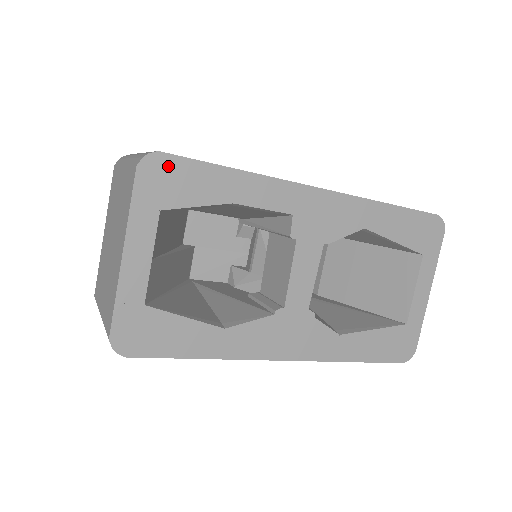
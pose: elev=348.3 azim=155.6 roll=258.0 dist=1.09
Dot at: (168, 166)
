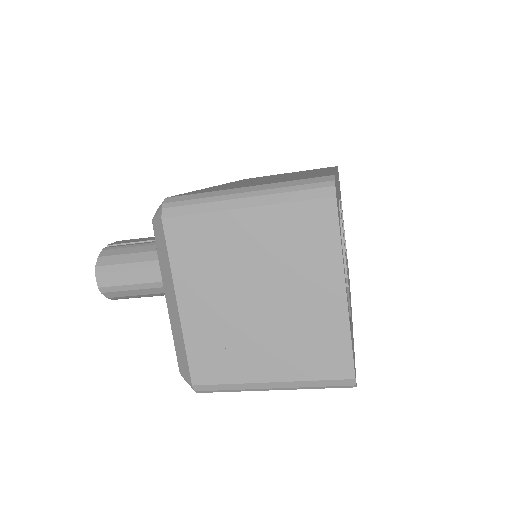
Dot at: occluded
